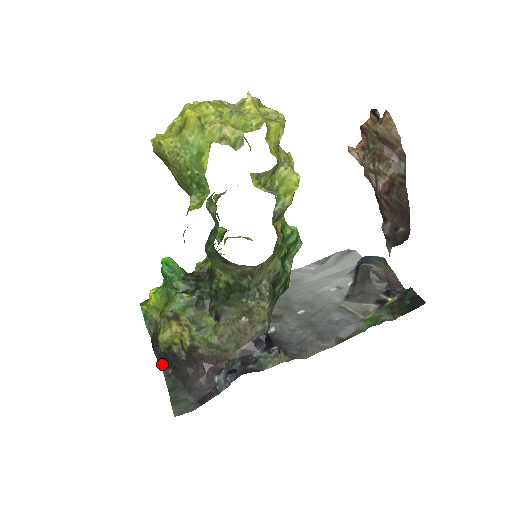
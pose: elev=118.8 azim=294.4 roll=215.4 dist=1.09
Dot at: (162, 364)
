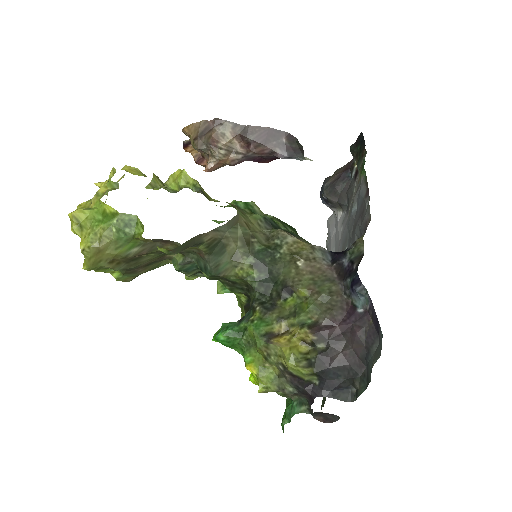
Dot at: (339, 396)
